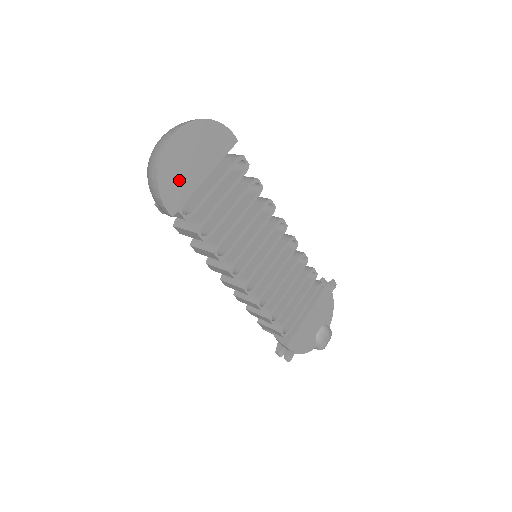
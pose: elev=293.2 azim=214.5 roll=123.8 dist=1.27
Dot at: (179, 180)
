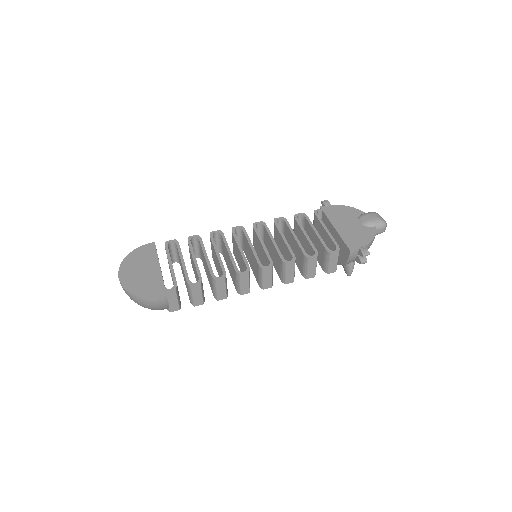
Dot at: (147, 284)
